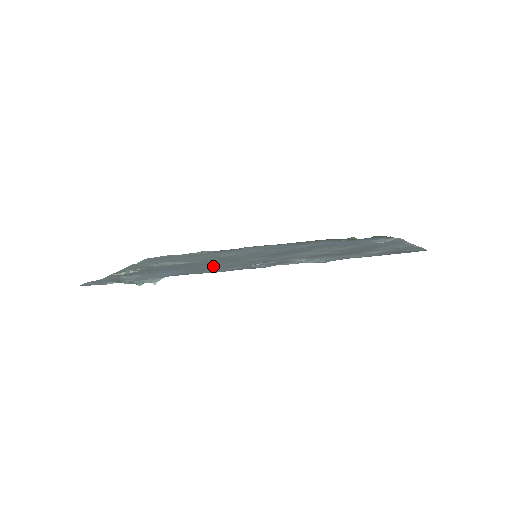
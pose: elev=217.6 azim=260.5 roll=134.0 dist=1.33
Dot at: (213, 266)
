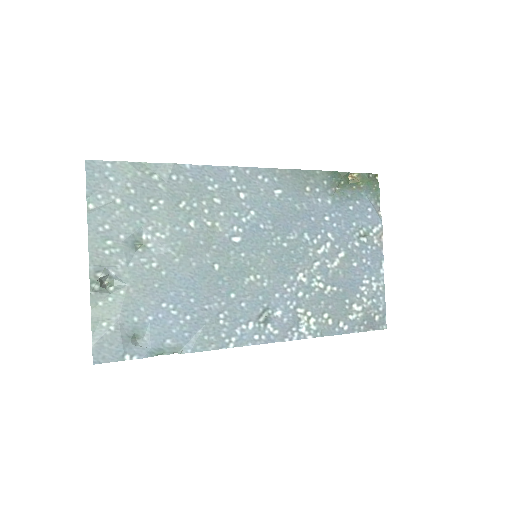
Dot at: (222, 306)
